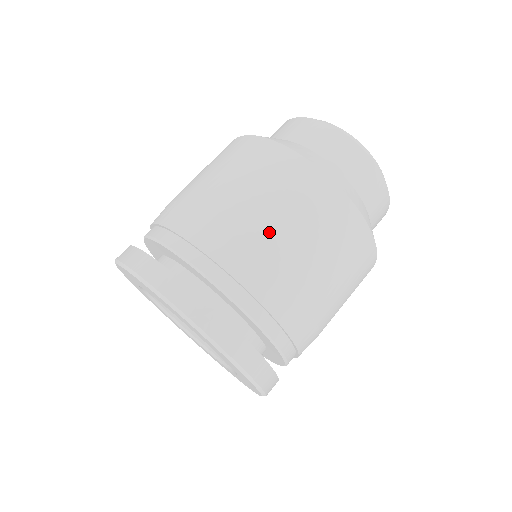
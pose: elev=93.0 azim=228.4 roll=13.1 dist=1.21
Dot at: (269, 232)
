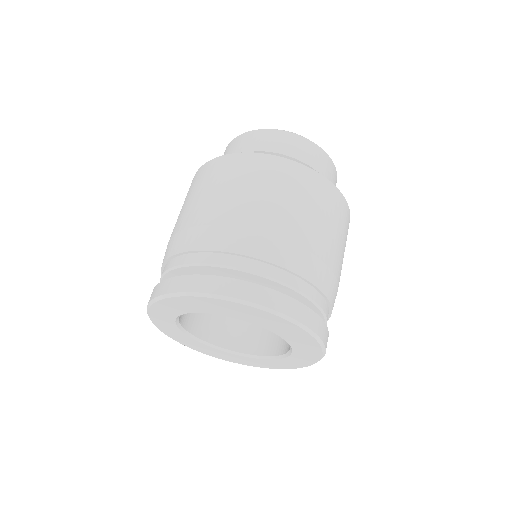
Dot at: (282, 220)
